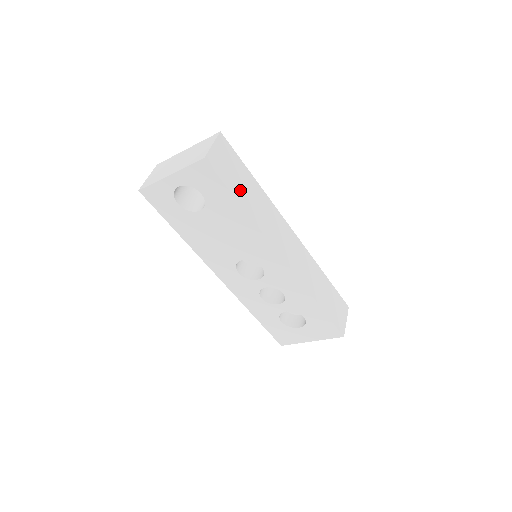
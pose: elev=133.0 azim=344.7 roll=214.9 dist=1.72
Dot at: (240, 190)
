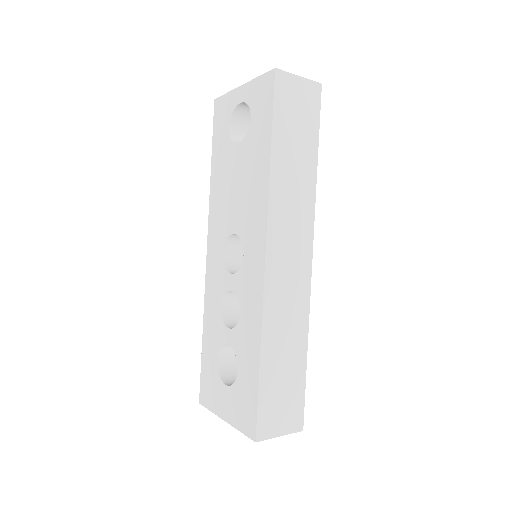
Dot at: (286, 139)
